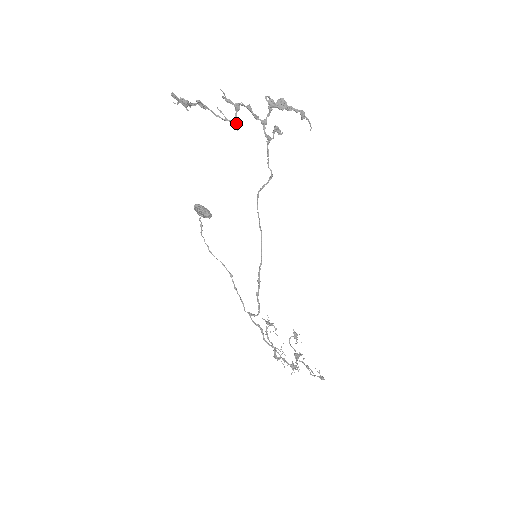
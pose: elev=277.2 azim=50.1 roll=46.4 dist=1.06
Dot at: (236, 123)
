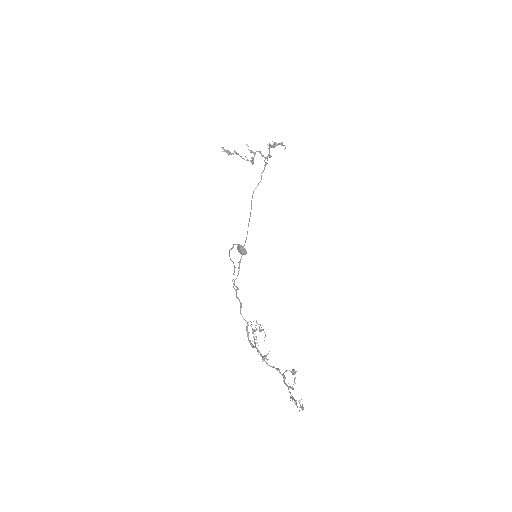
Dot at: (252, 161)
